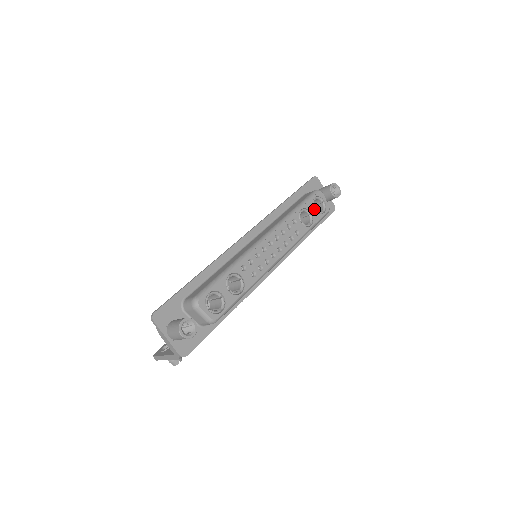
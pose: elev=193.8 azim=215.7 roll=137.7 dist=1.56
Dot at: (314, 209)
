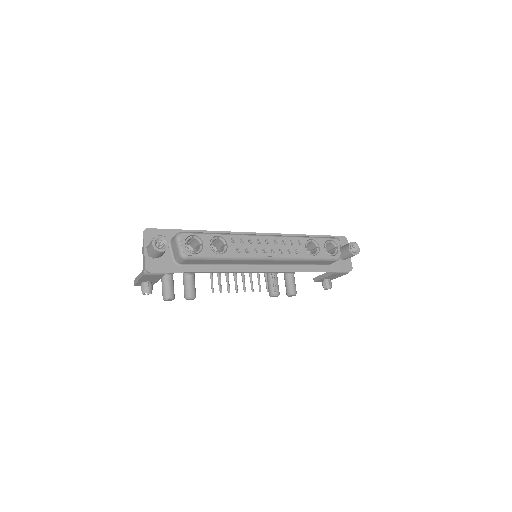
Dot at: (324, 247)
